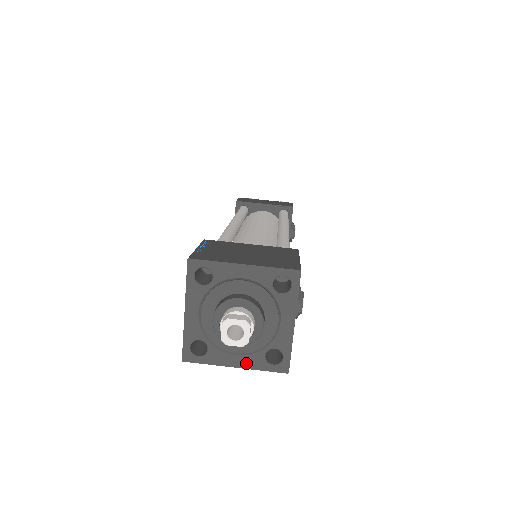
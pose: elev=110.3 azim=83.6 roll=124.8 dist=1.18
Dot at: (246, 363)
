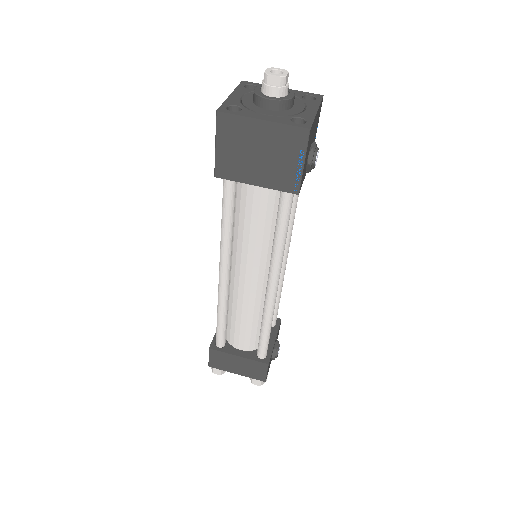
Dot at: (273, 119)
